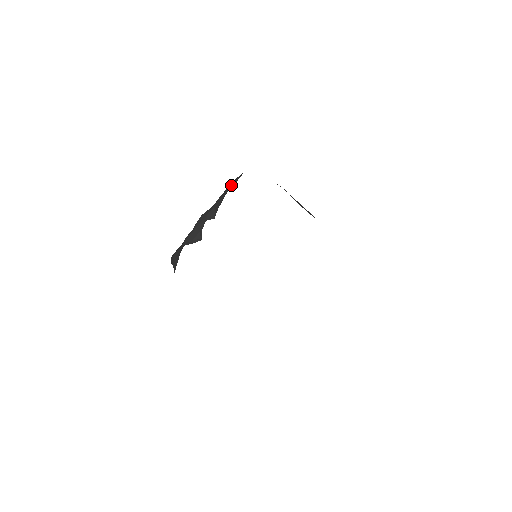
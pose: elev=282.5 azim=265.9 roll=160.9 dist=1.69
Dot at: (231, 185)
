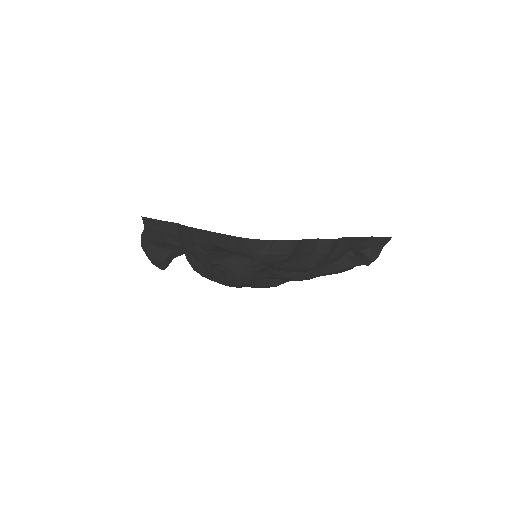
Dot at: occluded
